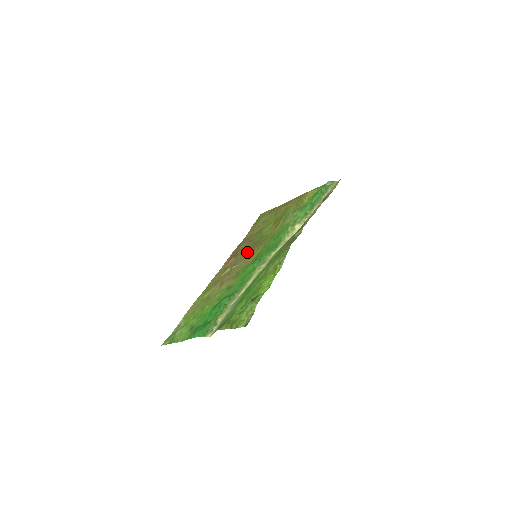
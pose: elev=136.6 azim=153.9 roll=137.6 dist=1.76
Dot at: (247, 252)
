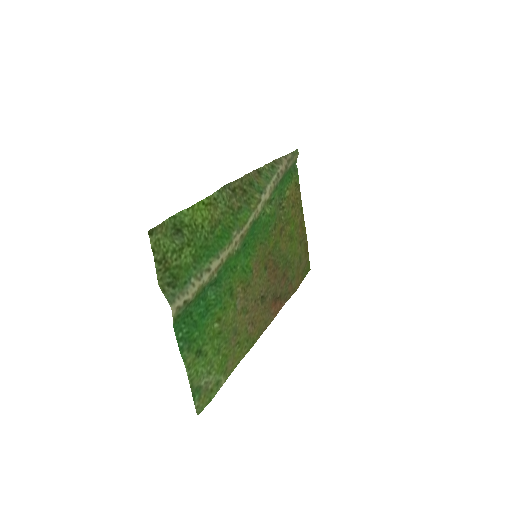
Dot at: (270, 276)
